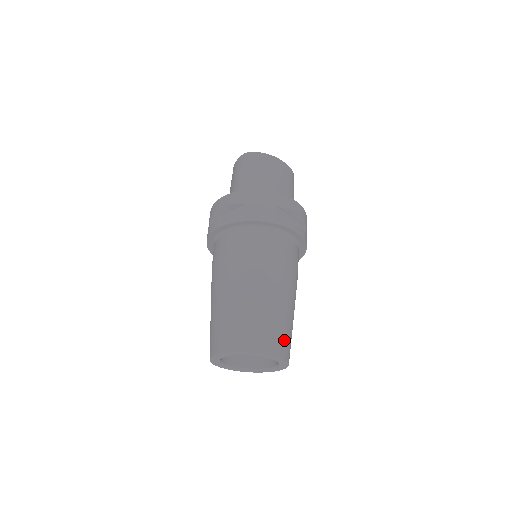
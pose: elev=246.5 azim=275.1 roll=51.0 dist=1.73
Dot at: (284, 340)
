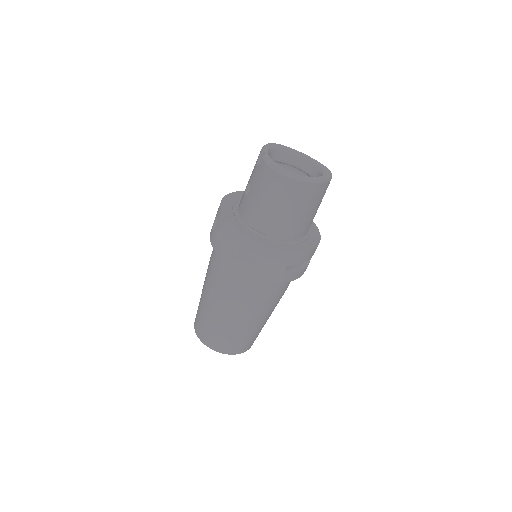
Dot at: (254, 340)
